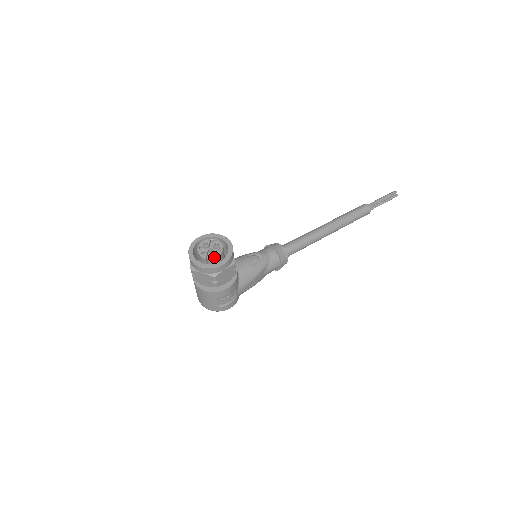
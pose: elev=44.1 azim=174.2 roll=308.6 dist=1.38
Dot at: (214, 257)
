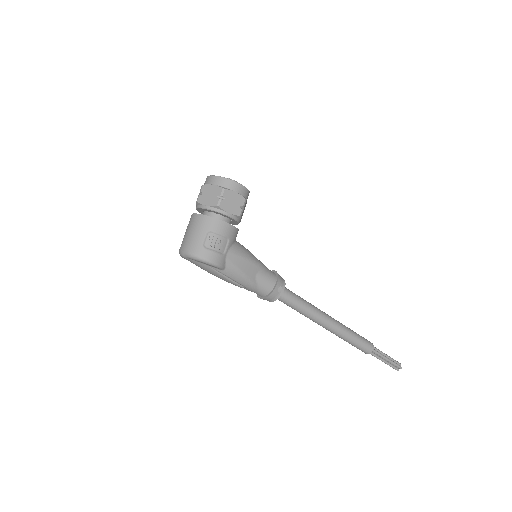
Dot at: occluded
